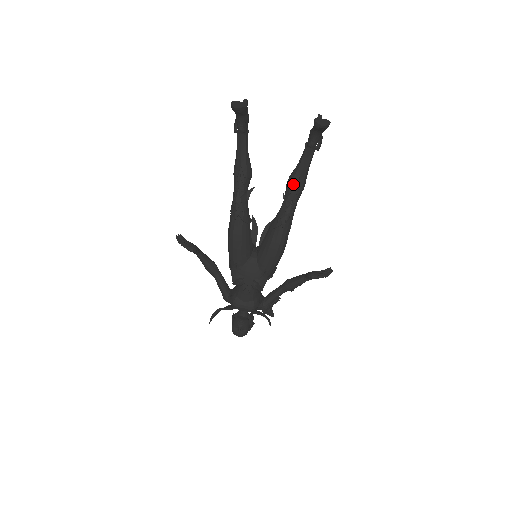
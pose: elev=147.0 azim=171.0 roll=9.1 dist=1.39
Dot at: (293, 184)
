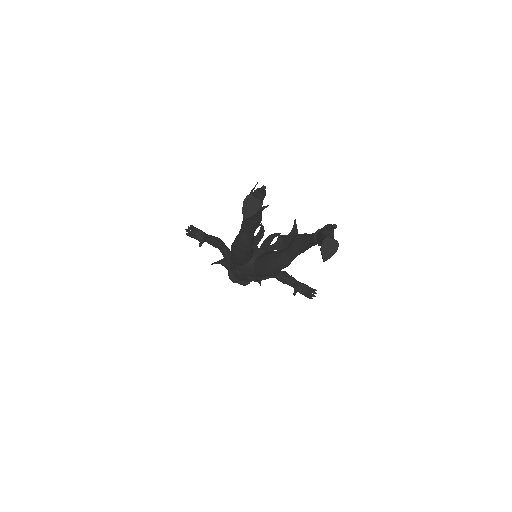
Dot at: (296, 249)
